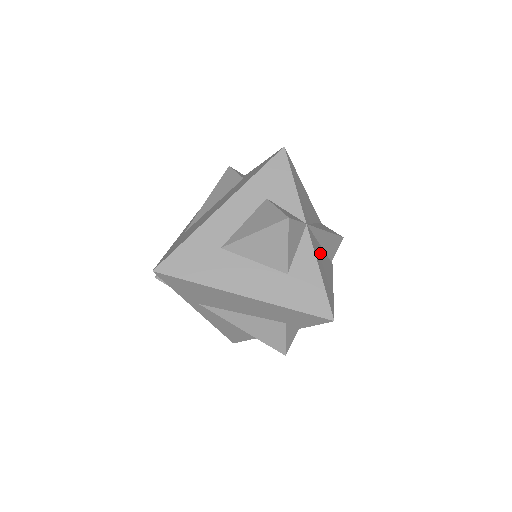
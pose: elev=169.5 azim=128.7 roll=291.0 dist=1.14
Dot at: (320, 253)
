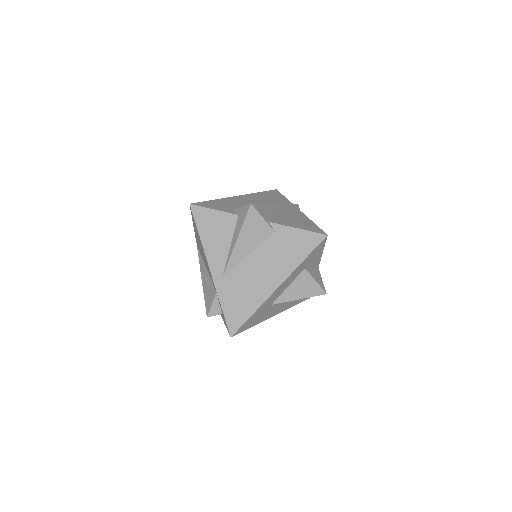
Dot at: occluded
